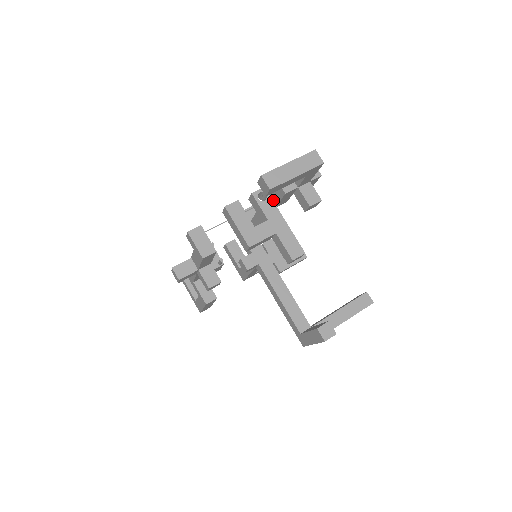
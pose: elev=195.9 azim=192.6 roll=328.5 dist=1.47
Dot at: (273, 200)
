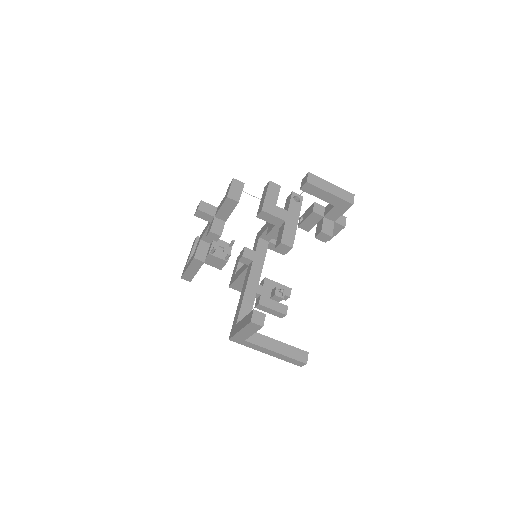
Dot at: occluded
